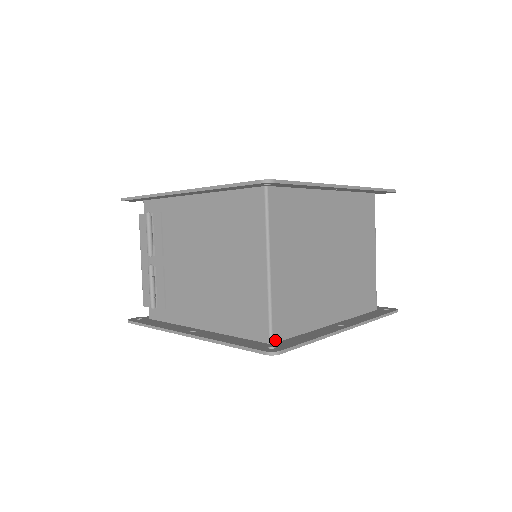
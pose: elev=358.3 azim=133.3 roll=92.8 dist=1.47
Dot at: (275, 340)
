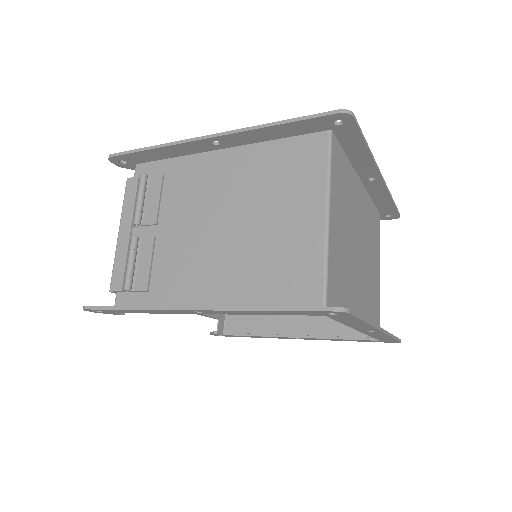
Dot at: occluded
